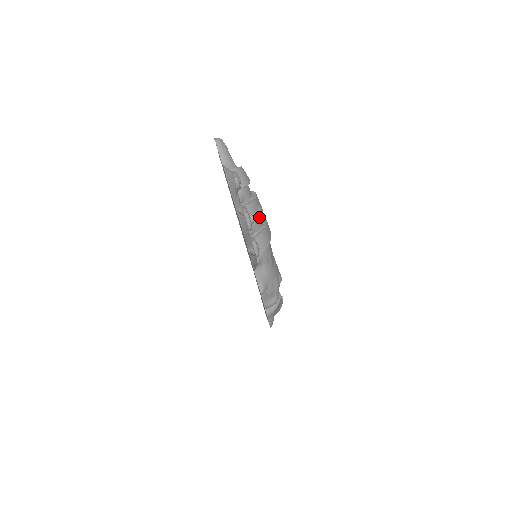
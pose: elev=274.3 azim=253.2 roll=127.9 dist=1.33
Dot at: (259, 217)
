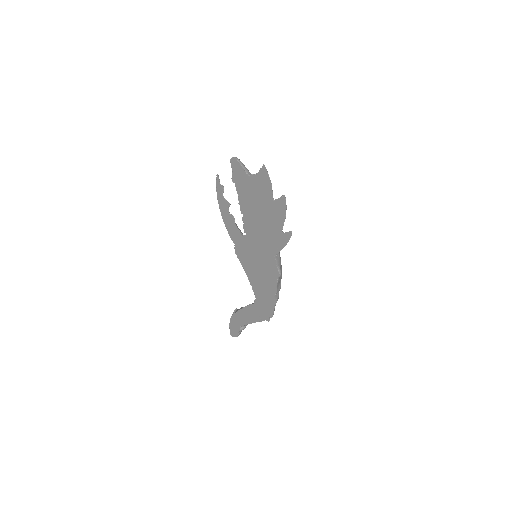
Dot at: occluded
